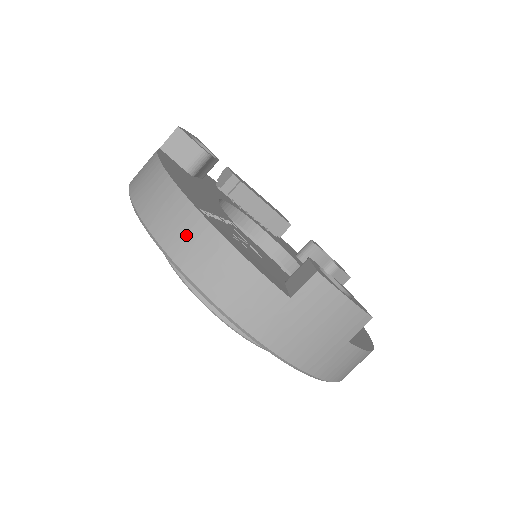
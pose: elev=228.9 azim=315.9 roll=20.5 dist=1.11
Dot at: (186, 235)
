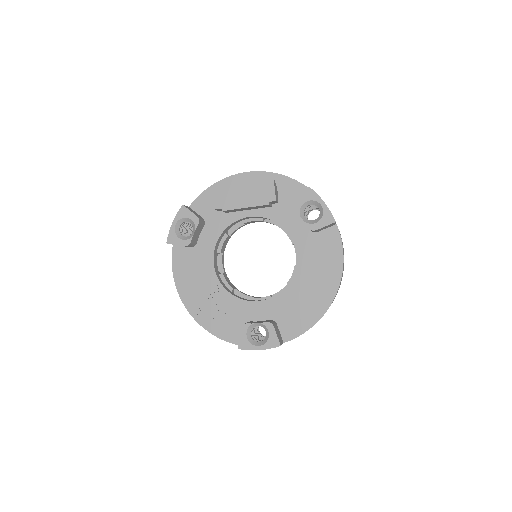
Dot at: occluded
